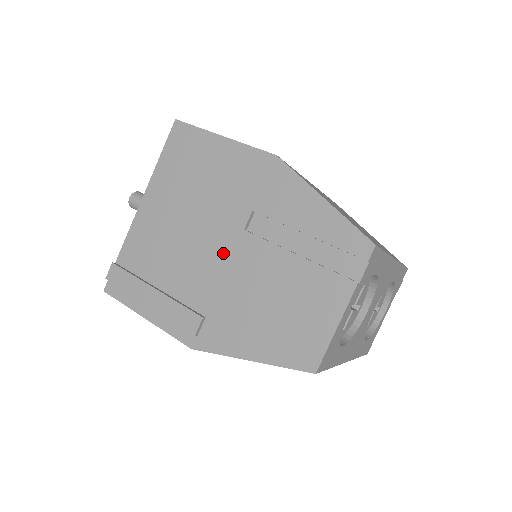
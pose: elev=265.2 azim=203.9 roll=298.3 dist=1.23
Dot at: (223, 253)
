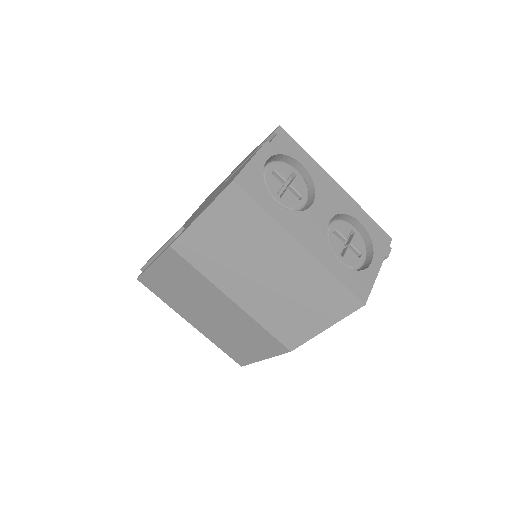
Dot at: occluded
